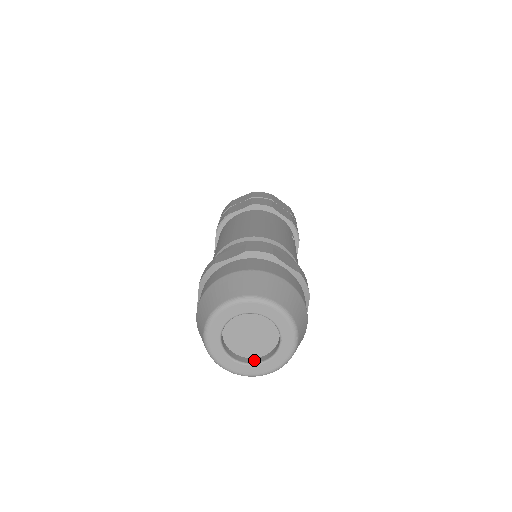
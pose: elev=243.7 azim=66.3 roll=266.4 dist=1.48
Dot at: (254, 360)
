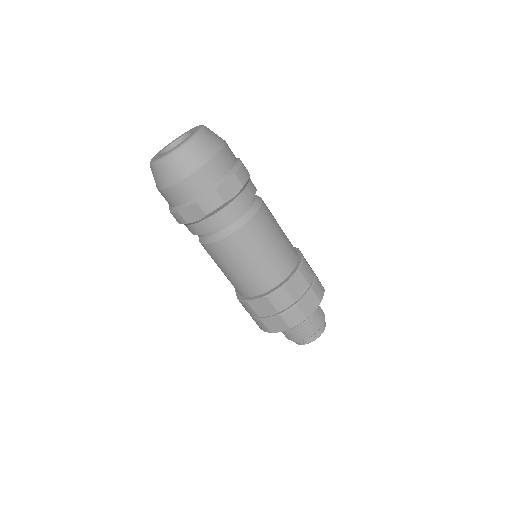
Dot at: occluded
